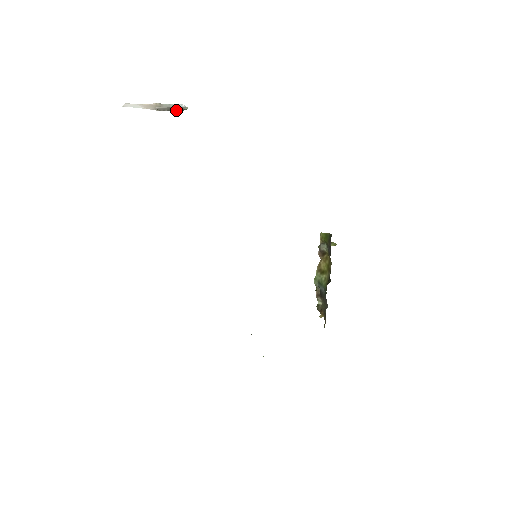
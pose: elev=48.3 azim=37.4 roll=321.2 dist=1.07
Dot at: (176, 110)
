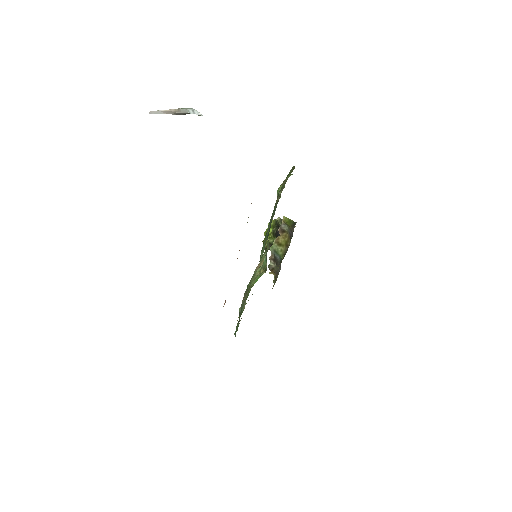
Dot at: (189, 113)
